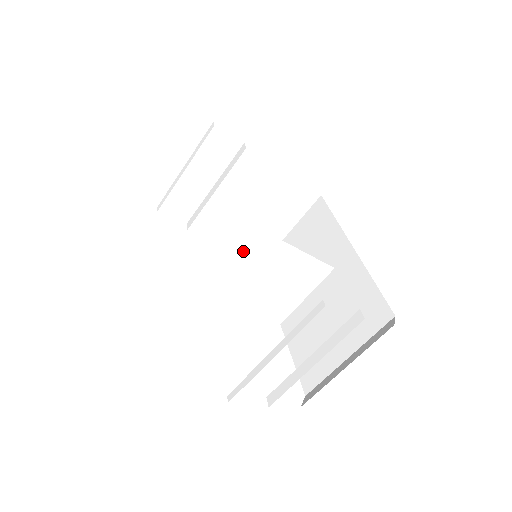
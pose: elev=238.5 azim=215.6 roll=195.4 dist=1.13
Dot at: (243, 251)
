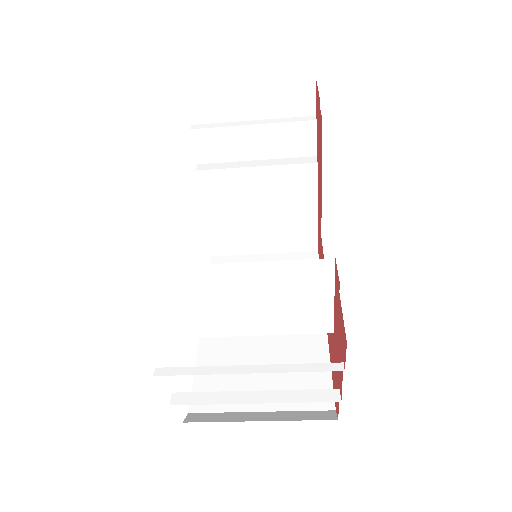
Dot at: (213, 231)
